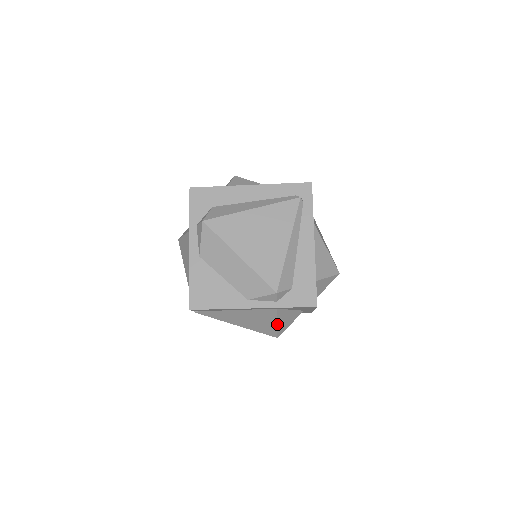
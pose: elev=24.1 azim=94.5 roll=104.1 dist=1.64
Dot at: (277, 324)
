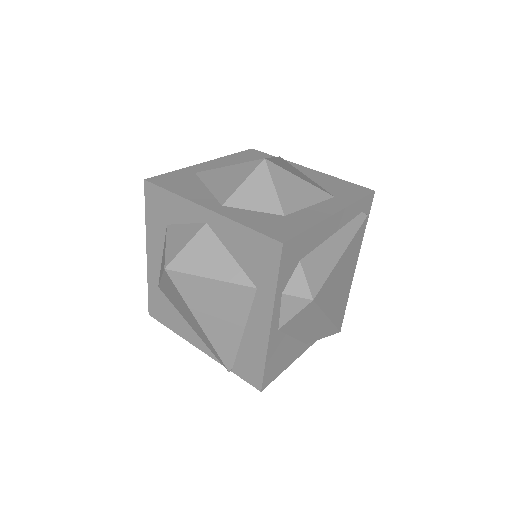
Dot at: occluded
